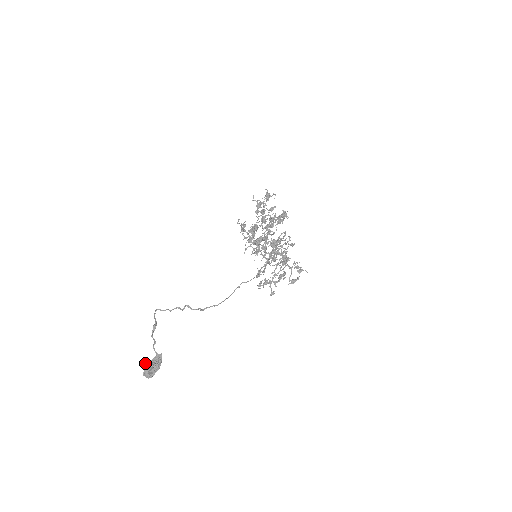
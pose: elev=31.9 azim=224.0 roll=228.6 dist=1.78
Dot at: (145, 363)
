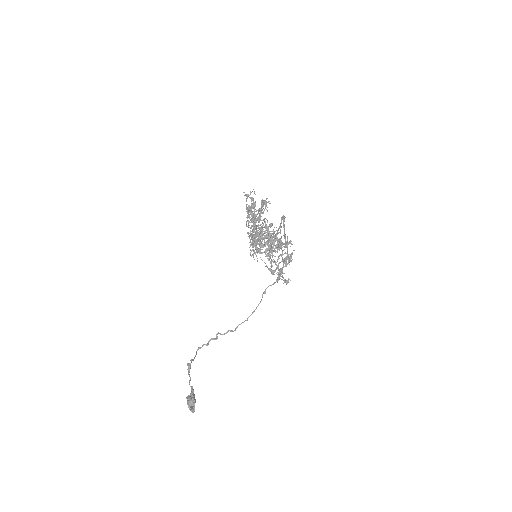
Dot at: occluded
